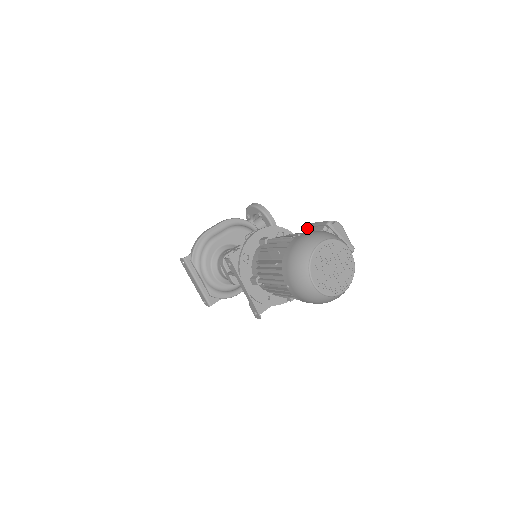
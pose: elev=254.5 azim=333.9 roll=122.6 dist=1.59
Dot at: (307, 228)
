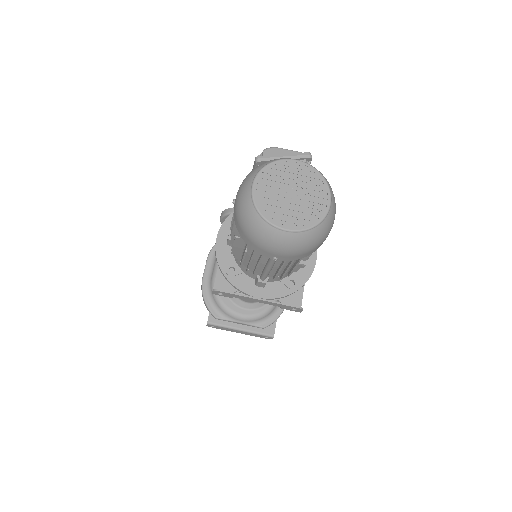
Dot at: occluded
